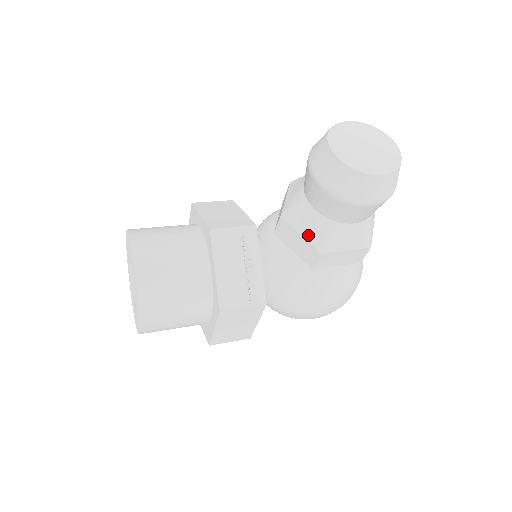
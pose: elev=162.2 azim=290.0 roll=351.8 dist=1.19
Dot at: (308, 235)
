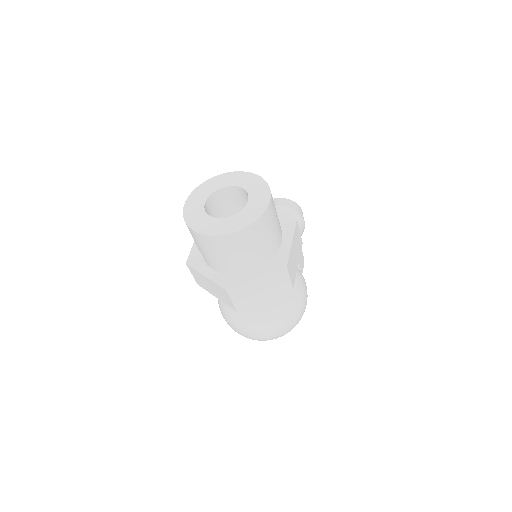
Dot at: occluded
